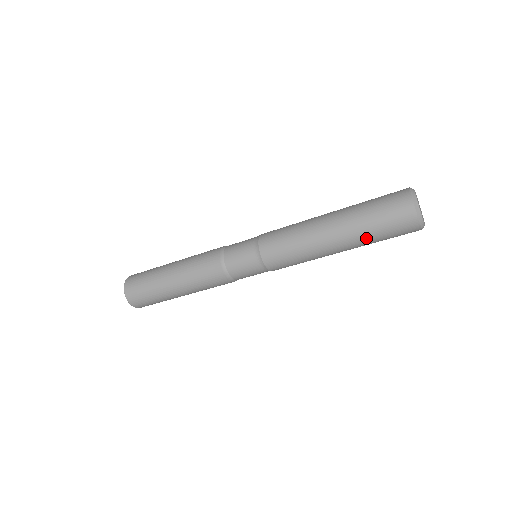
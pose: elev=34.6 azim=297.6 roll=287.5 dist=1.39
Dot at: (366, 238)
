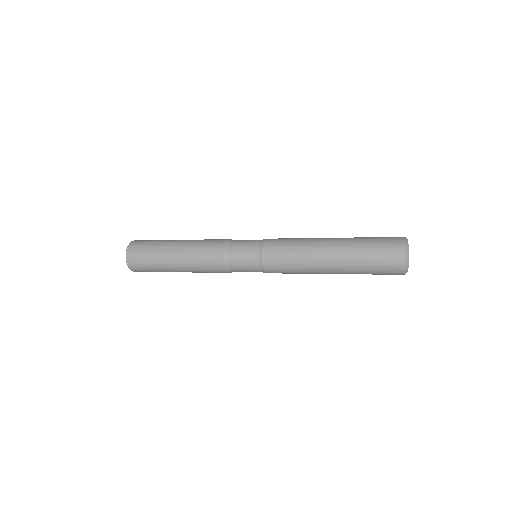
Dot at: occluded
